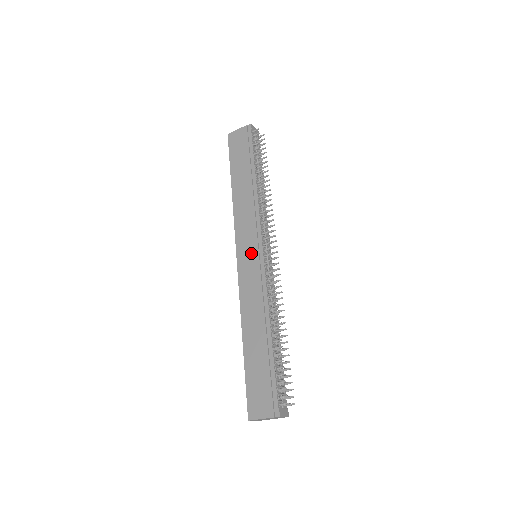
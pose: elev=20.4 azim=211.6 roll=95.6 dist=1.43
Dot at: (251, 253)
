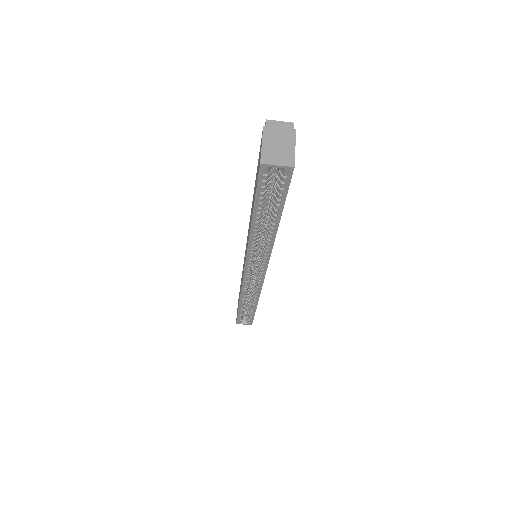
Dot at: occluded
